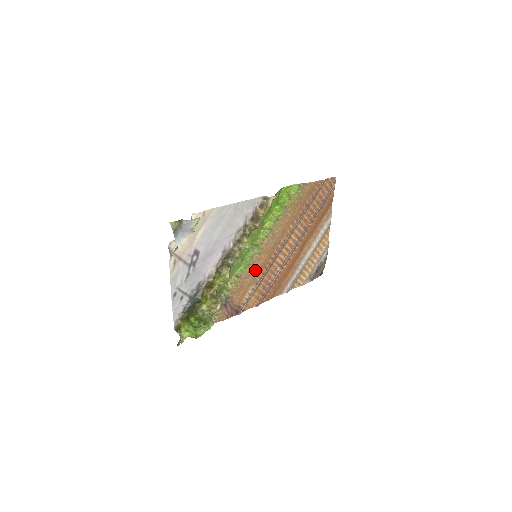
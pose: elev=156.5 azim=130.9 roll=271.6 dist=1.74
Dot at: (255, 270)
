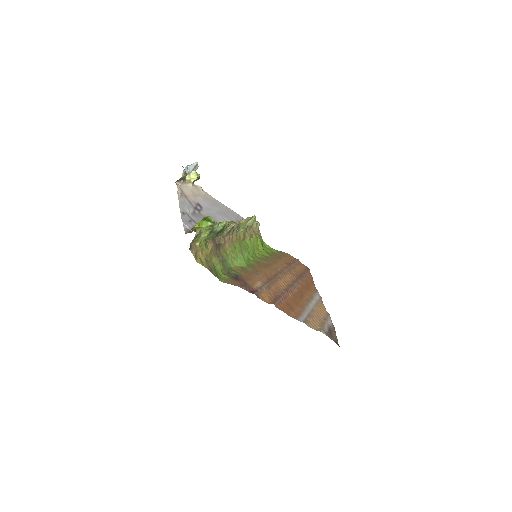
Dot at: (259, 273)
